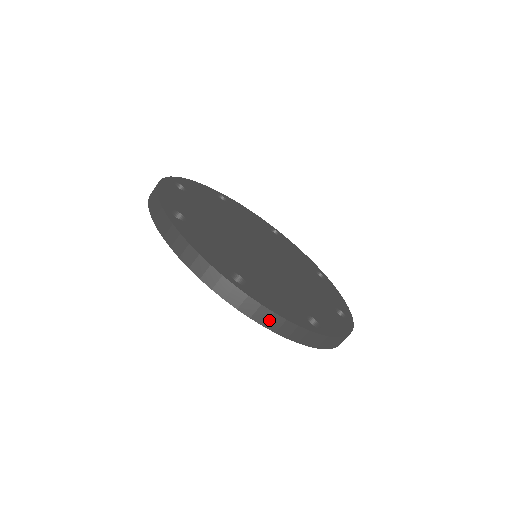
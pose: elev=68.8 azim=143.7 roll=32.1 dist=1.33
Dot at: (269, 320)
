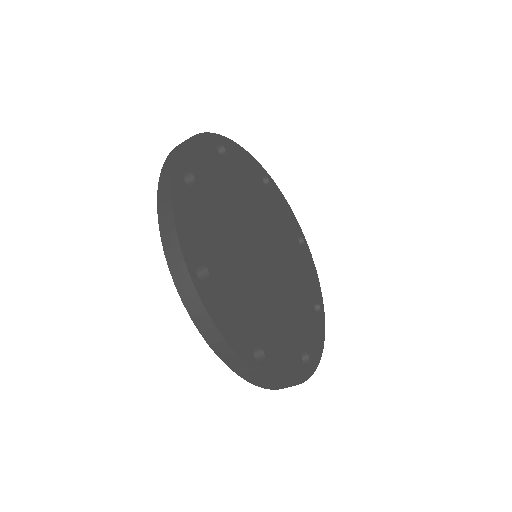
Dot at: (208, 330)
